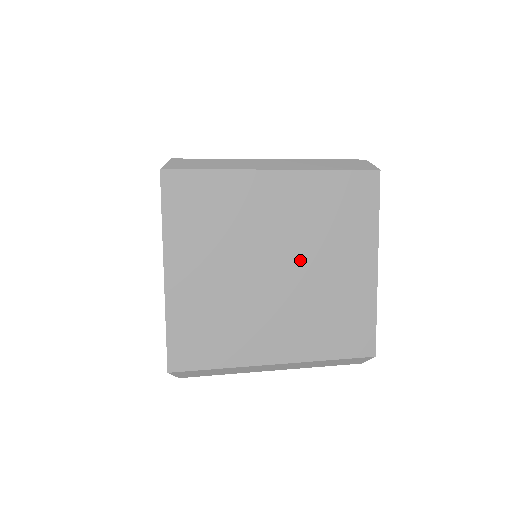
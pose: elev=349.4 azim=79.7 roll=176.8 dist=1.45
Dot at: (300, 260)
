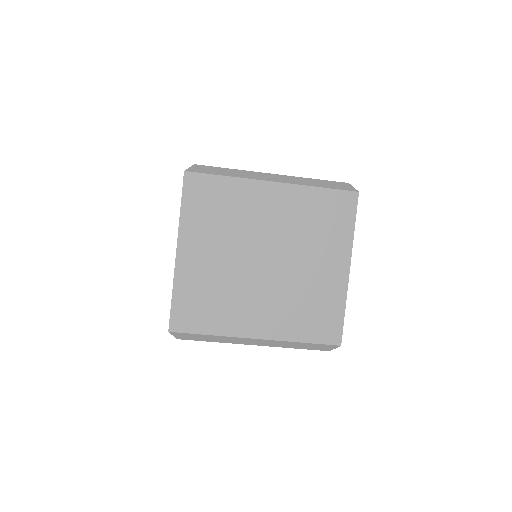
Dot at: (286, 256)
